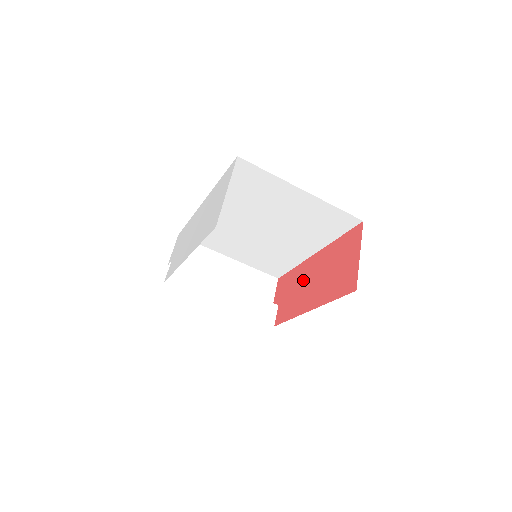
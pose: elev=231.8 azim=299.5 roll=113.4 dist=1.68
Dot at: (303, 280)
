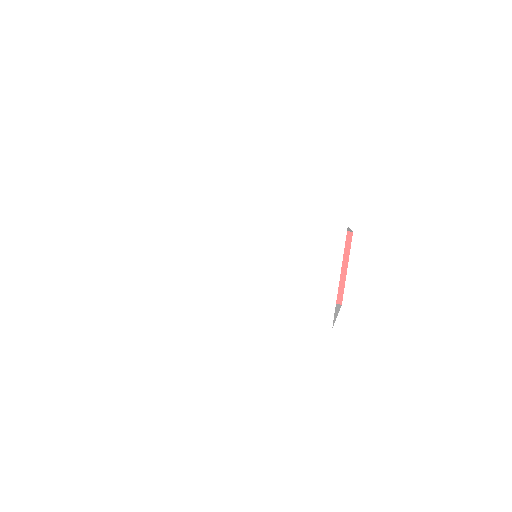
Dot at: occluded
